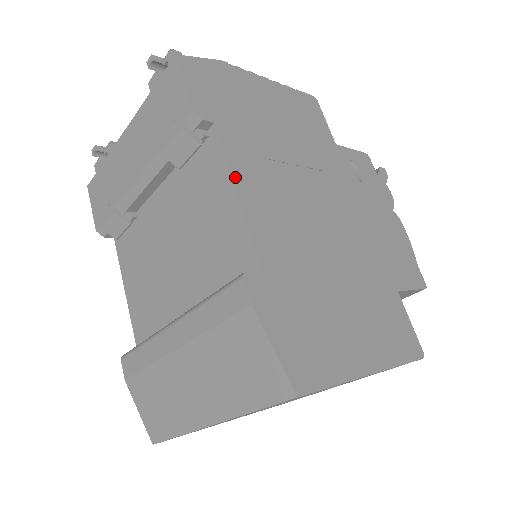
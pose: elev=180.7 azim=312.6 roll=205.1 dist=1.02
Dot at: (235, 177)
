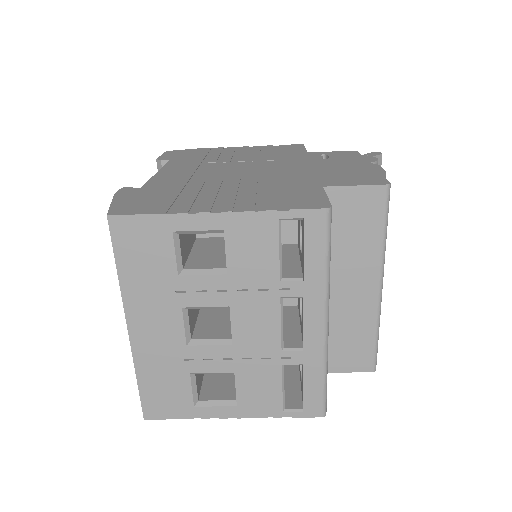
Dot at: (164, 169)
